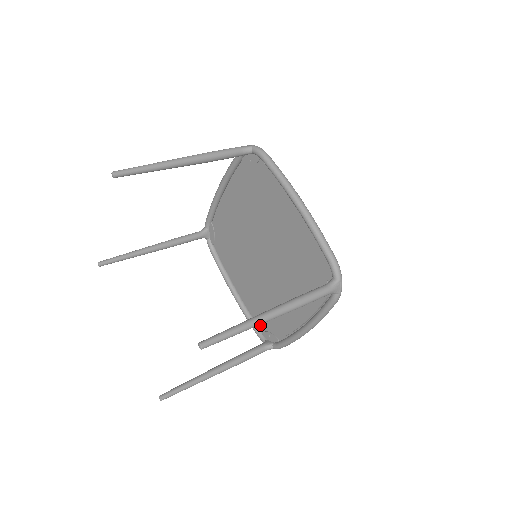
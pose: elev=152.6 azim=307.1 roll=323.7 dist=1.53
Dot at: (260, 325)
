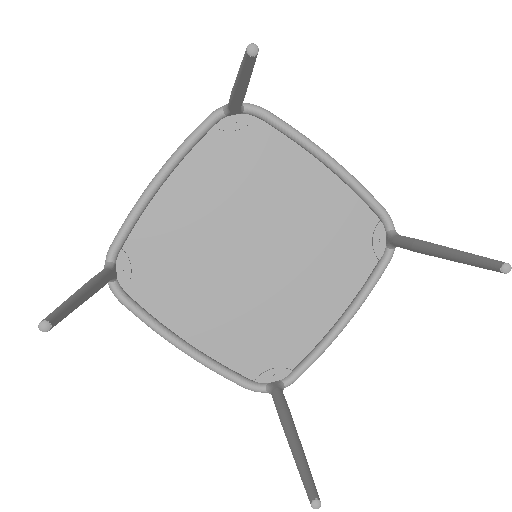
Dot at: (249, 370)
